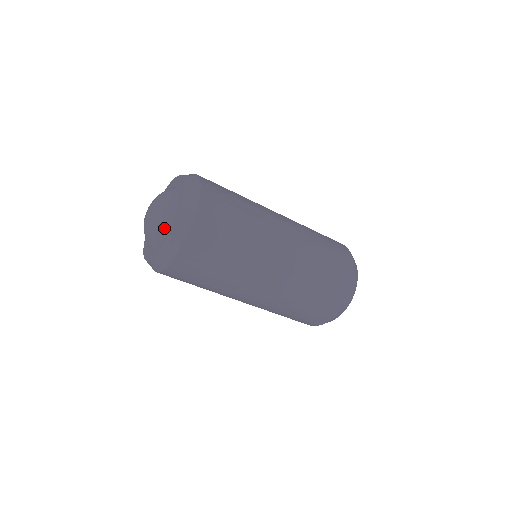
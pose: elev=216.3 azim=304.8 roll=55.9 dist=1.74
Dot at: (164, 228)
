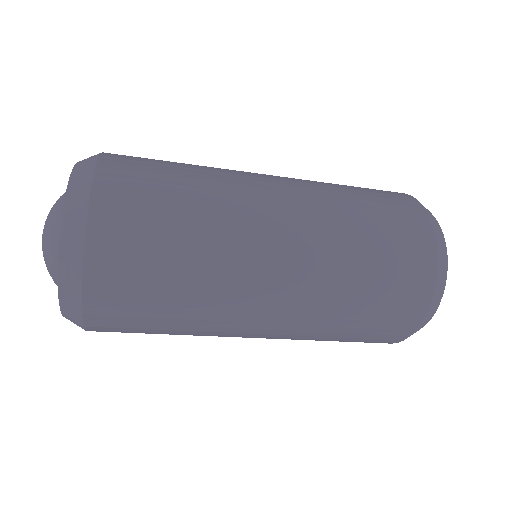
Dot at: occluded
